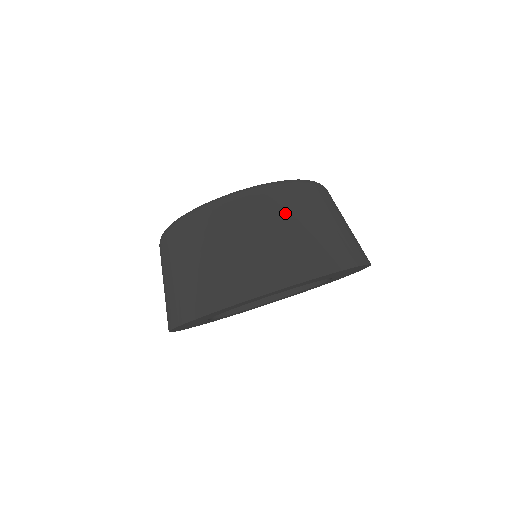
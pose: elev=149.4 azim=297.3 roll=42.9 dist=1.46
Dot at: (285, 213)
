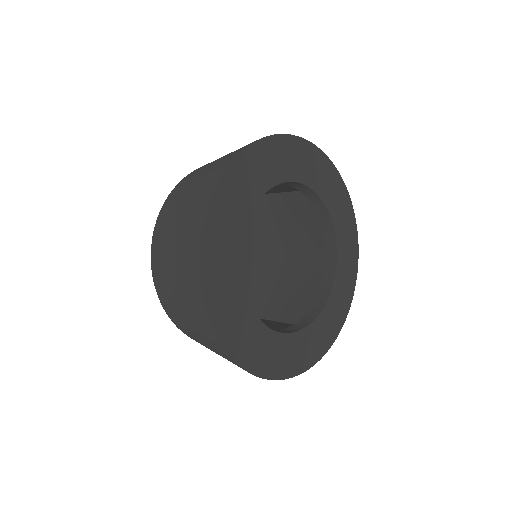
Dot at: occluded
